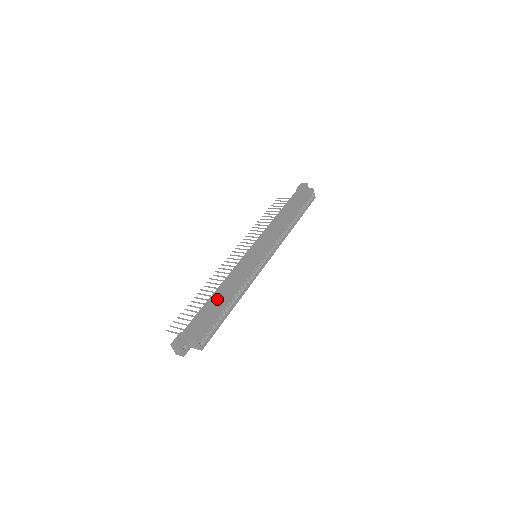
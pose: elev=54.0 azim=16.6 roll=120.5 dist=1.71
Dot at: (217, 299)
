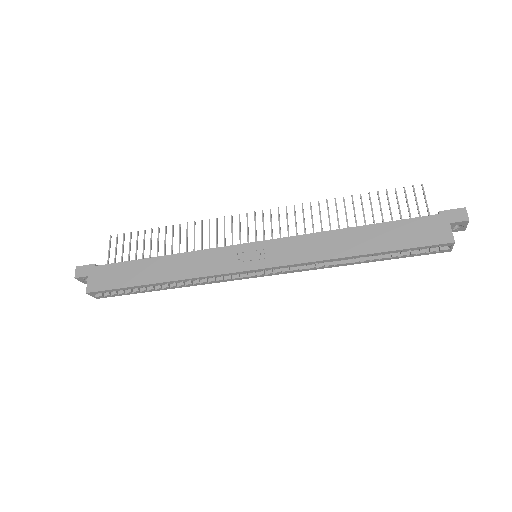
Dot at: (150, 269)
